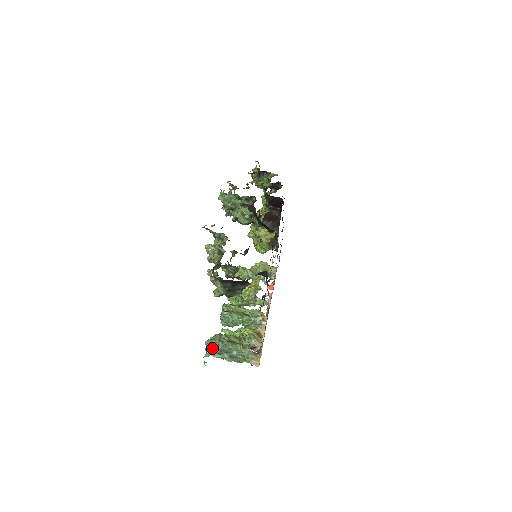
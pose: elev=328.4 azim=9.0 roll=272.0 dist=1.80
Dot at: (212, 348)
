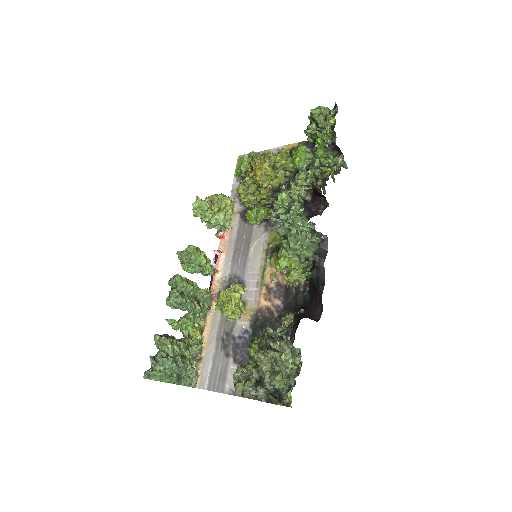
Dot at: (165, 370)
